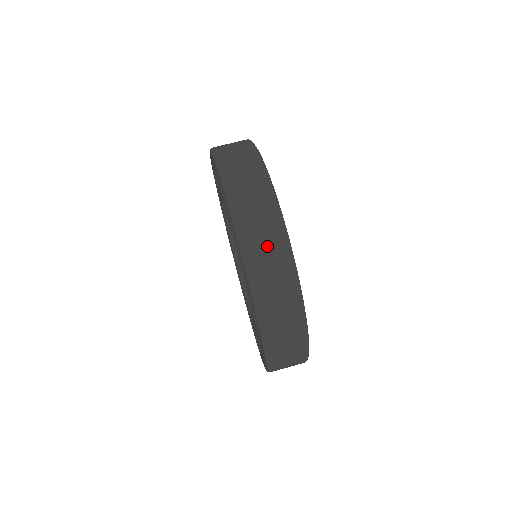
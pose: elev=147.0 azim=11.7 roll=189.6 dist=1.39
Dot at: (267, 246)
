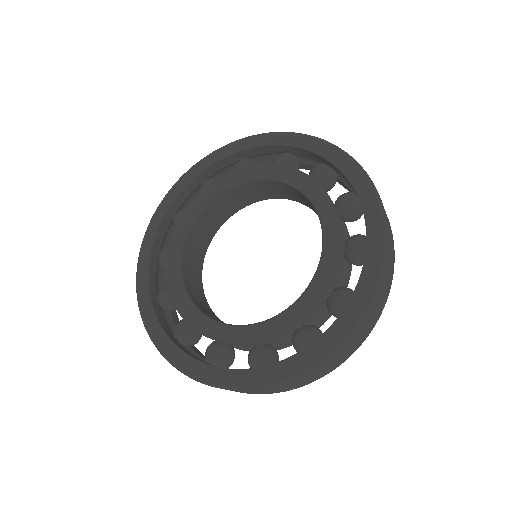
Dot at: occluded
